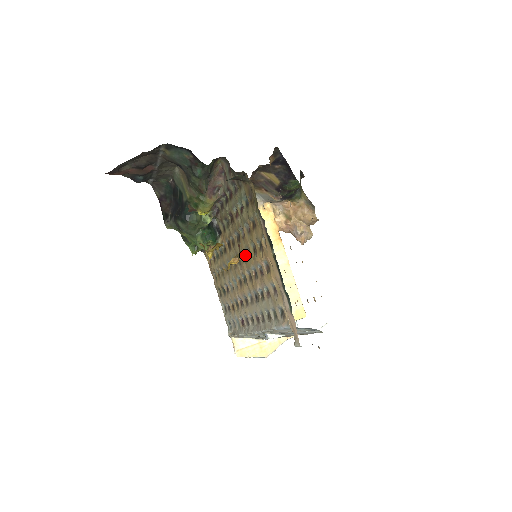
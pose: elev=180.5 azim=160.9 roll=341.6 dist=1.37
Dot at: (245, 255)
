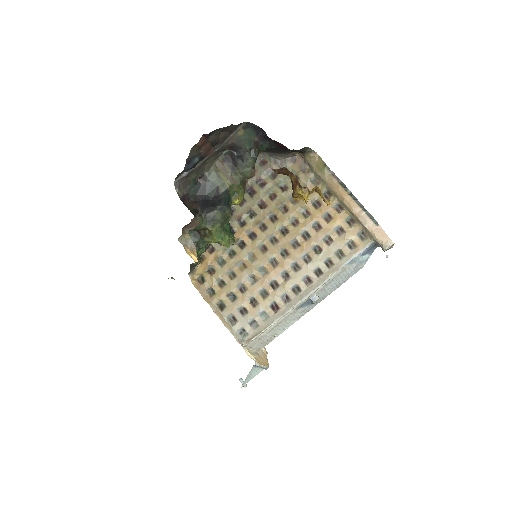
Dot at: (288, 227)
